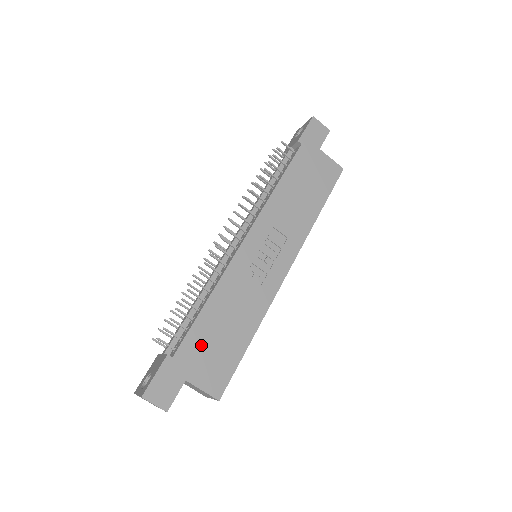
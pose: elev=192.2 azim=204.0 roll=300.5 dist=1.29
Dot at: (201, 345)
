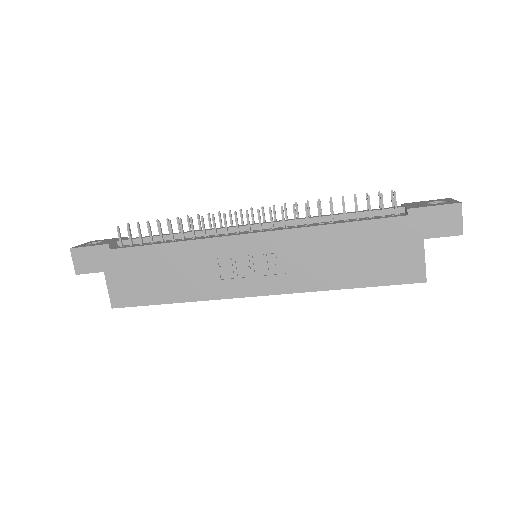
Dot at: (135, 264)
